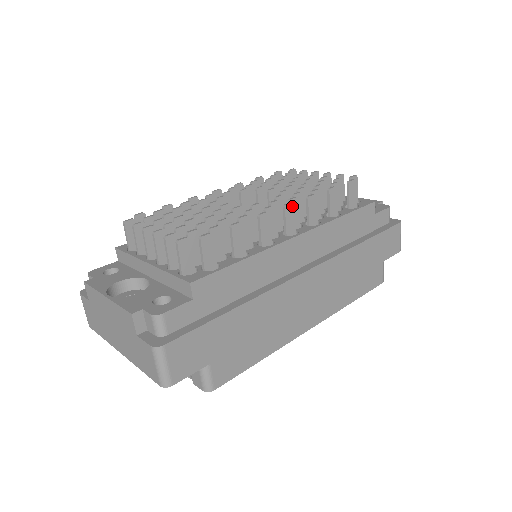
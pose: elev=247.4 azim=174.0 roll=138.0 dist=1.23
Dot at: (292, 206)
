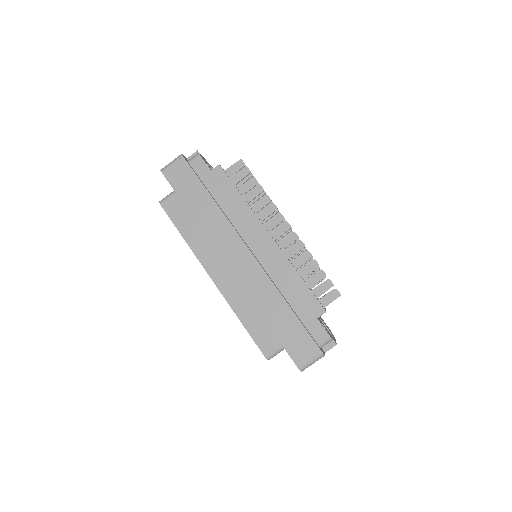
Dot at: (289, 228)
